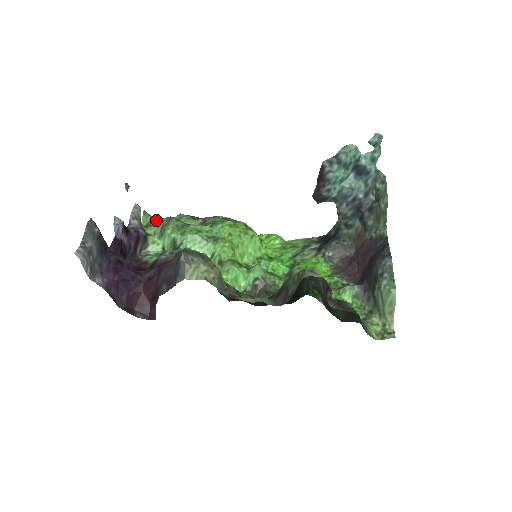
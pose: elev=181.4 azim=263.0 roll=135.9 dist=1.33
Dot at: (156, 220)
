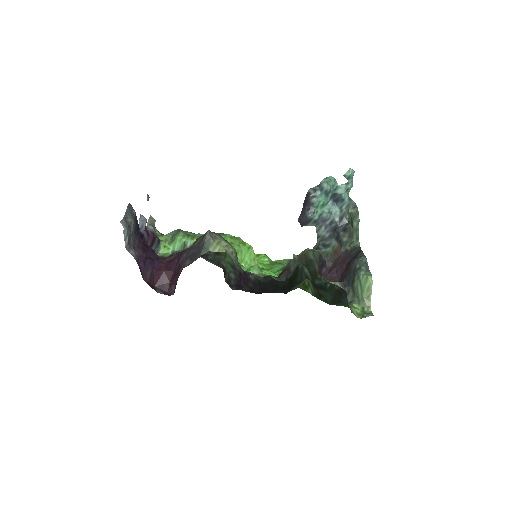
Dot at: occluded
